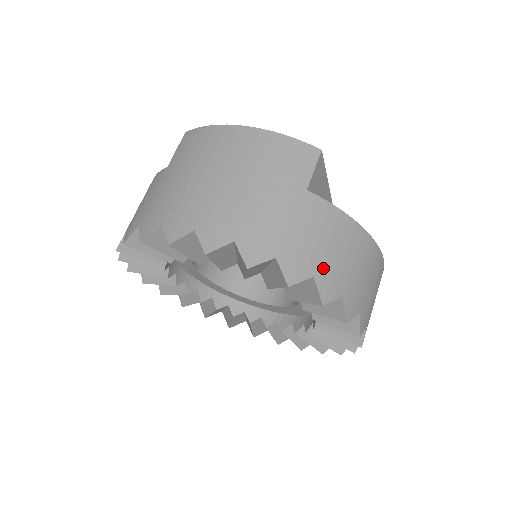
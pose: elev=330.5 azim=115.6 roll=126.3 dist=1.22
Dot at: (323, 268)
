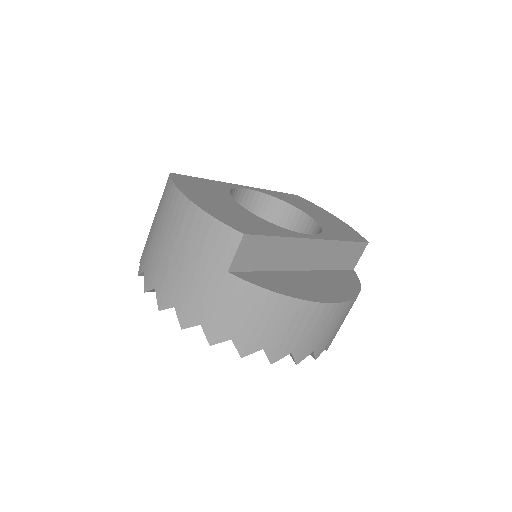
Dot at: (241, 333)
